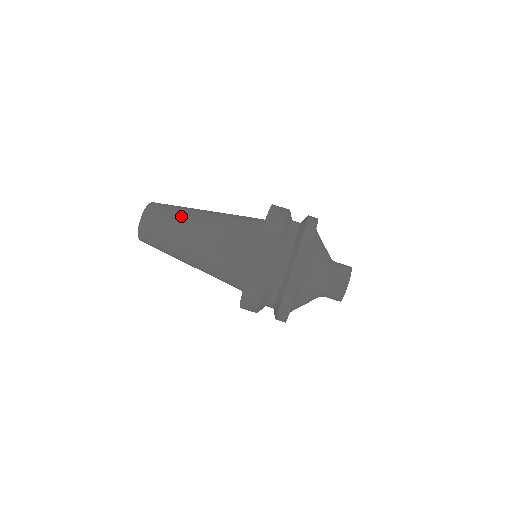
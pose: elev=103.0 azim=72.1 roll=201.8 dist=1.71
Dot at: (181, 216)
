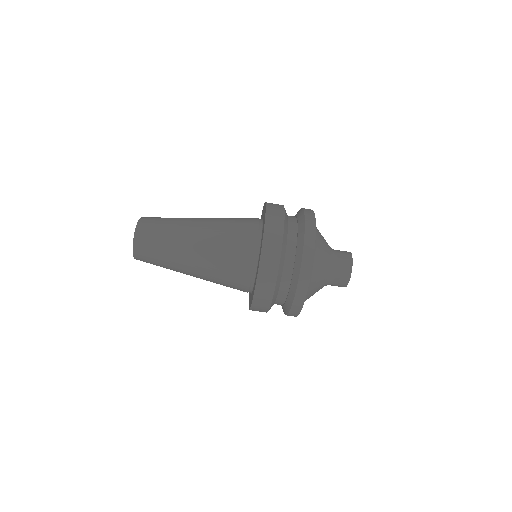
Dot at: (174, 239)
